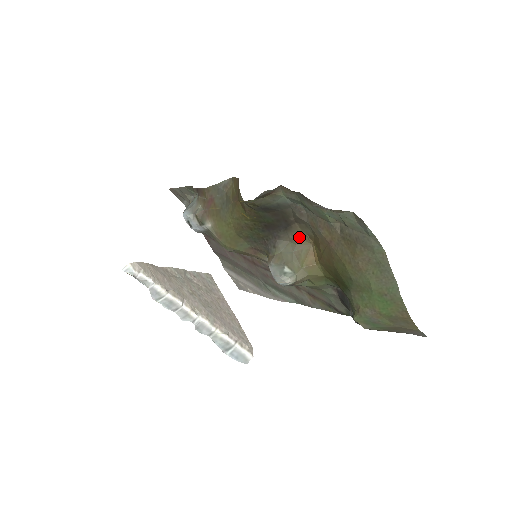
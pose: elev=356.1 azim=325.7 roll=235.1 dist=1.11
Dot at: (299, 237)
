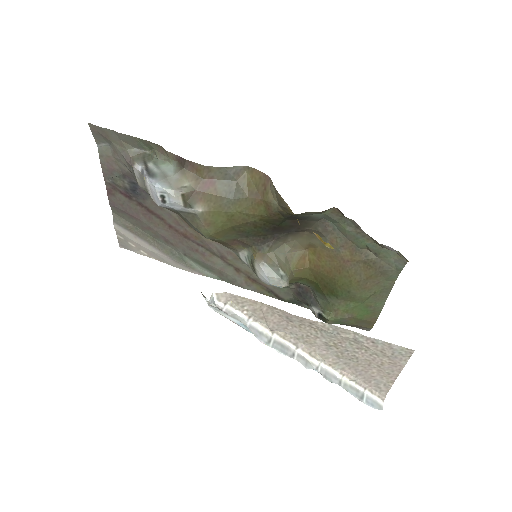
Dot at: (298, 242)
